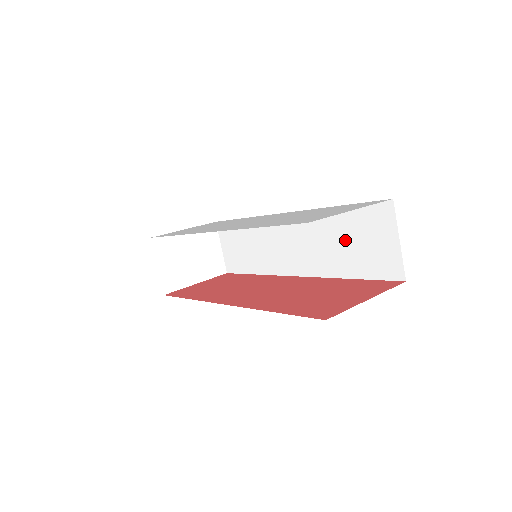
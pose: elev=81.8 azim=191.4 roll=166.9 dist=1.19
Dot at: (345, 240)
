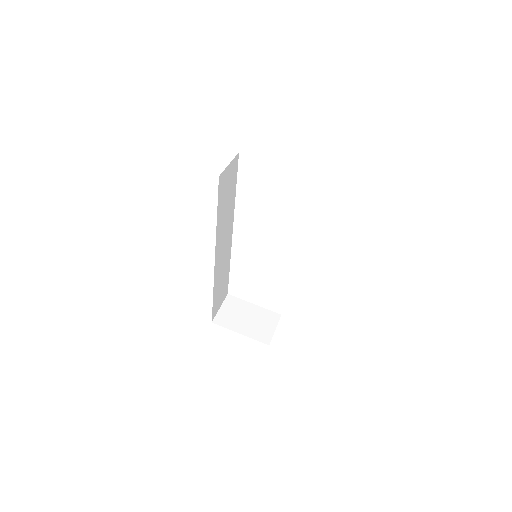
Dot at: occluded
